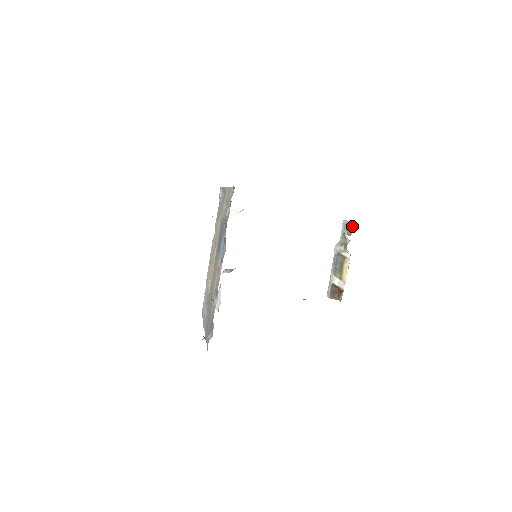
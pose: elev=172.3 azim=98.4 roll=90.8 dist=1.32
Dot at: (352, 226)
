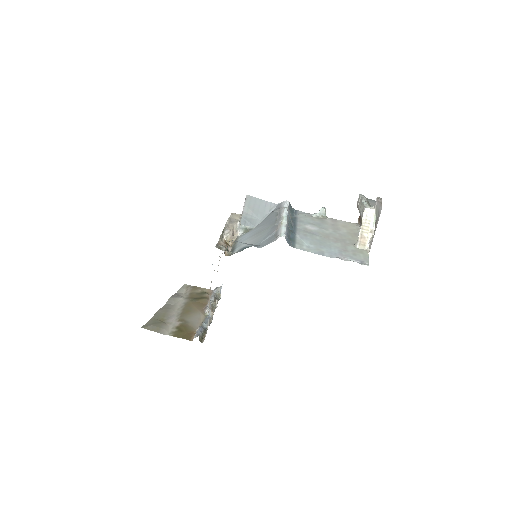
Dot at: (372, 237)
